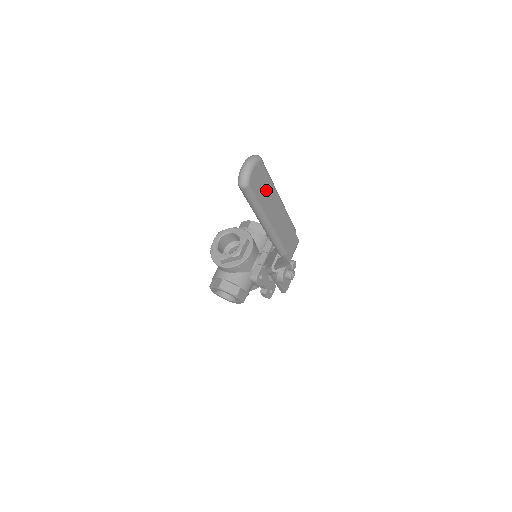
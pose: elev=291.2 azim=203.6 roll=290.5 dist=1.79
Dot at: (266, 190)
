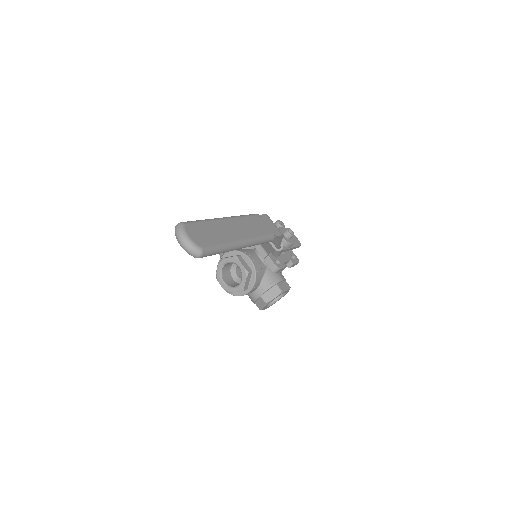
Dot at: (212, 231)
